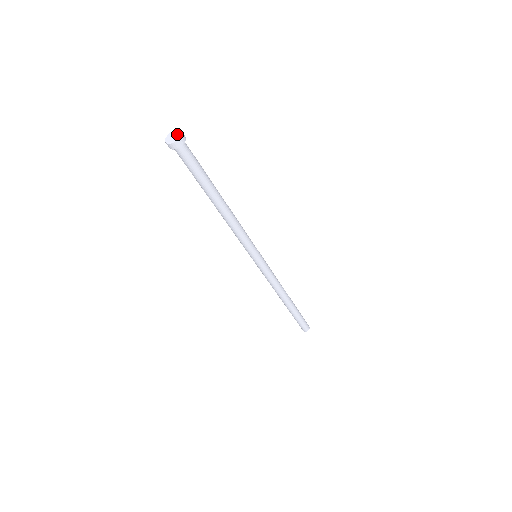
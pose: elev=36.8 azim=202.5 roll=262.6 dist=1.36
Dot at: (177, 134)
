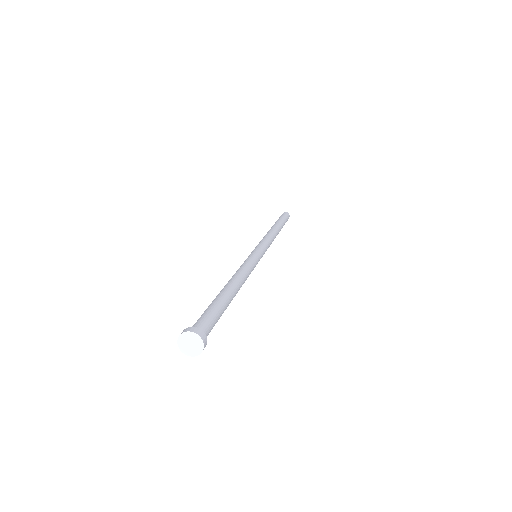
Dot at: (191, 339)
